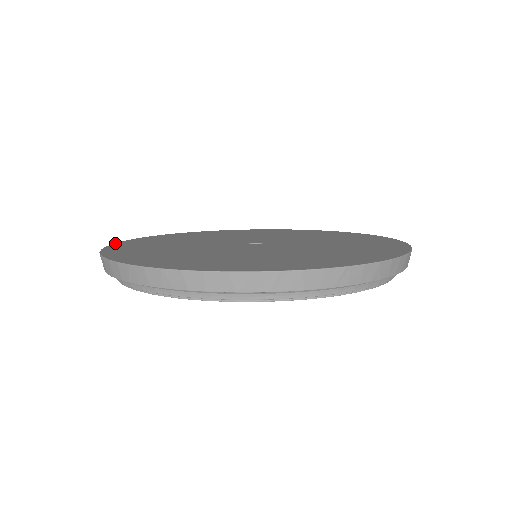
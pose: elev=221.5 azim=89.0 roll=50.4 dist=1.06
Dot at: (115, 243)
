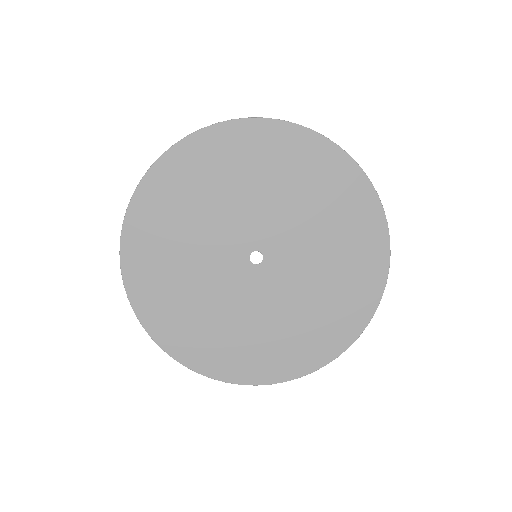
Dot at: (121, 245)
